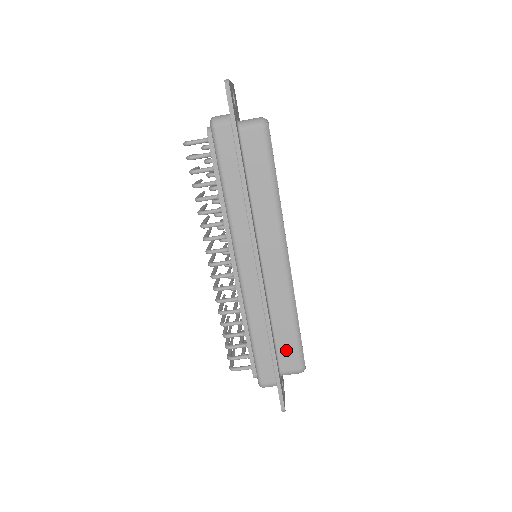
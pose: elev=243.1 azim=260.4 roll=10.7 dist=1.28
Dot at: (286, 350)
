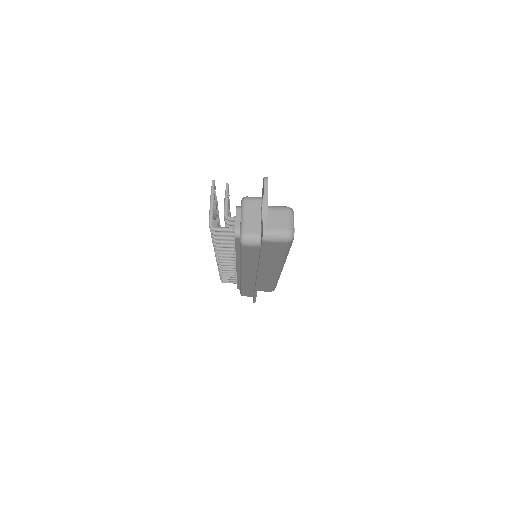
Dot at: (264, 288)
